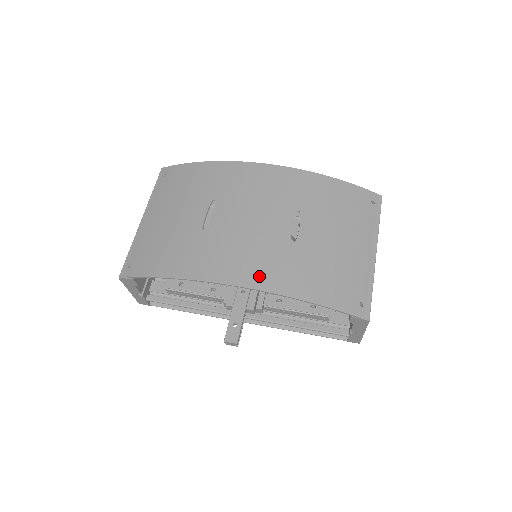
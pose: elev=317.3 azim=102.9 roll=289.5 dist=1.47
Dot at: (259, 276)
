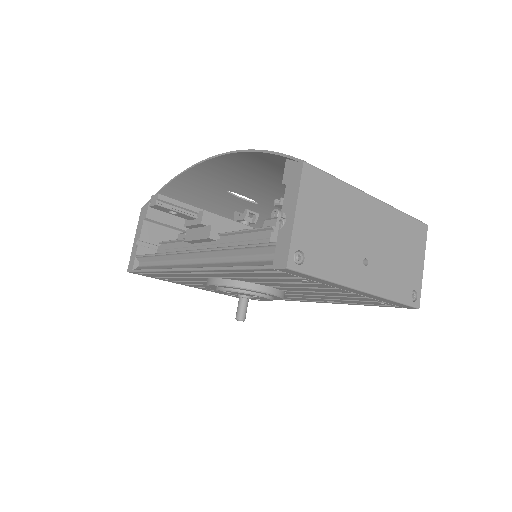
Dot at: (234, 160)
